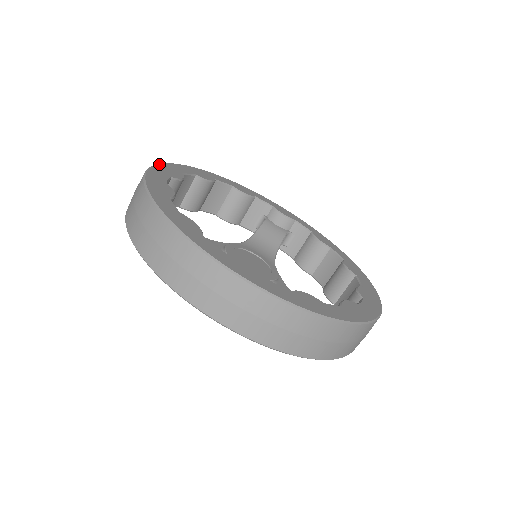
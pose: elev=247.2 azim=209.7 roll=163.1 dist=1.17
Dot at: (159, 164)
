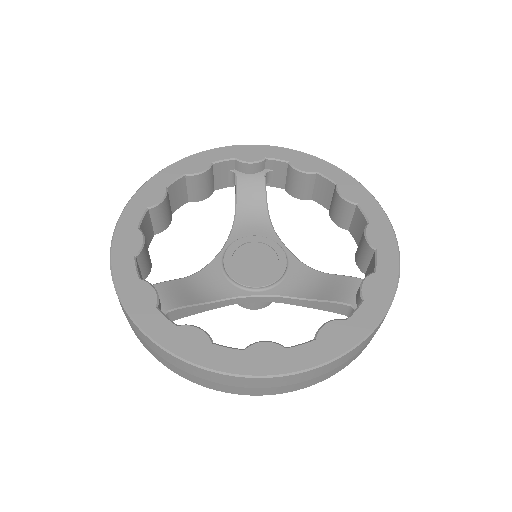
Dot at: (112, 243)
